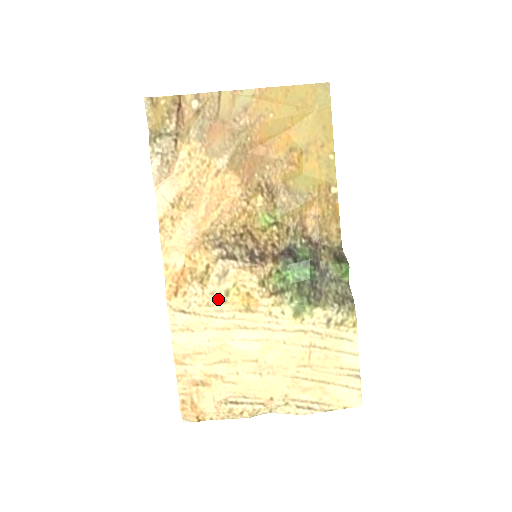
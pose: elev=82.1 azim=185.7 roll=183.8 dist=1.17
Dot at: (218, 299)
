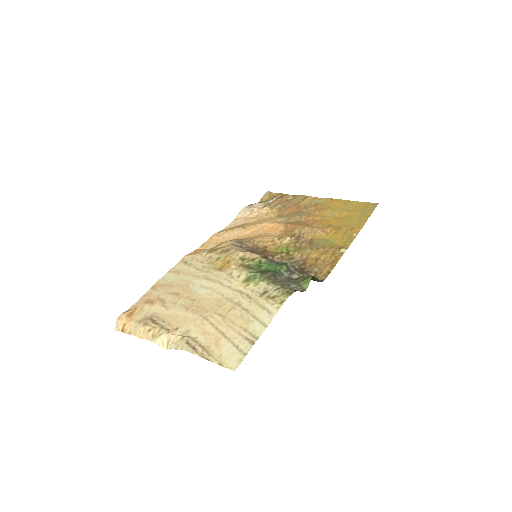
Dot at: (210, 261)
